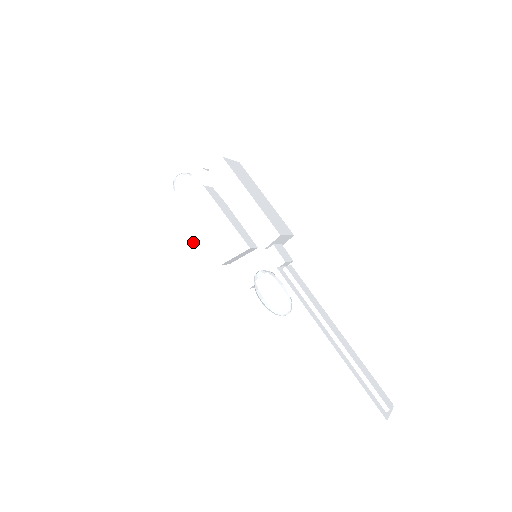
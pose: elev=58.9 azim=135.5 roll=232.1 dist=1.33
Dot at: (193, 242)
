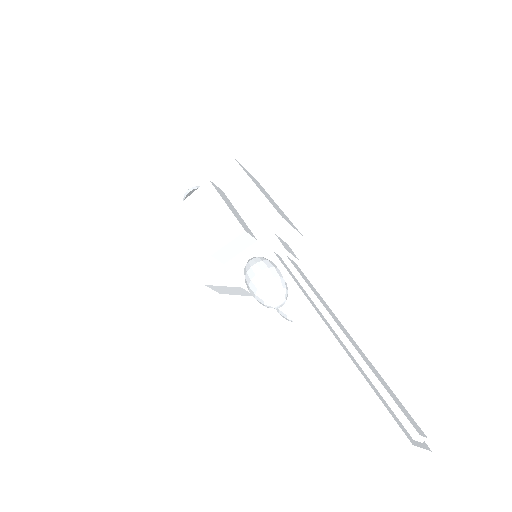
Dot at: (191, 248)
